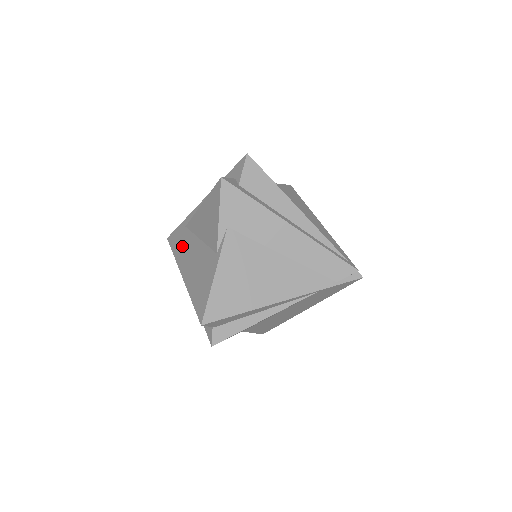
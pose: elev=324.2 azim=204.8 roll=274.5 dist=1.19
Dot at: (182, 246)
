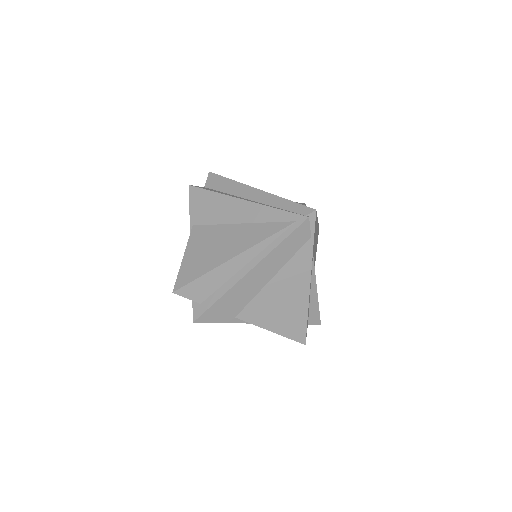
Dot at: occluded
